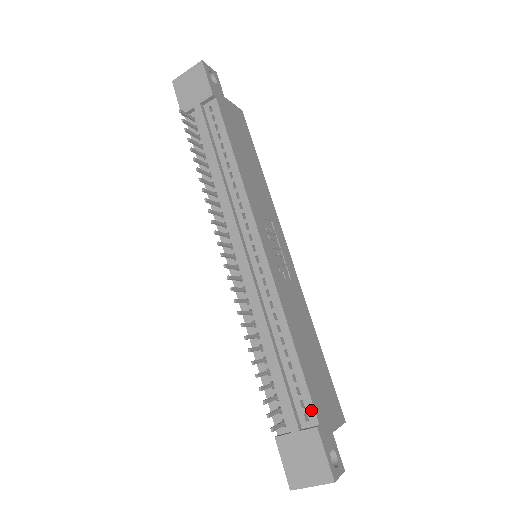
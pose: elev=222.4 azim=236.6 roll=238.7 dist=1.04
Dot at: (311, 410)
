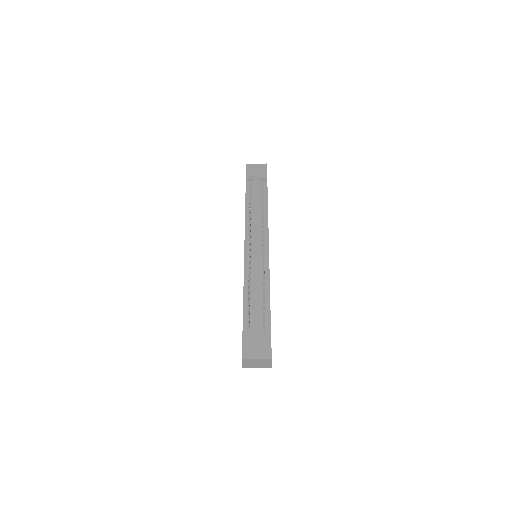
Dot at: (269, 325)
